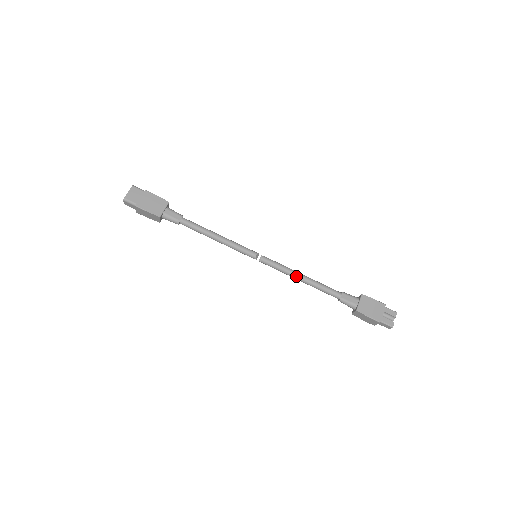
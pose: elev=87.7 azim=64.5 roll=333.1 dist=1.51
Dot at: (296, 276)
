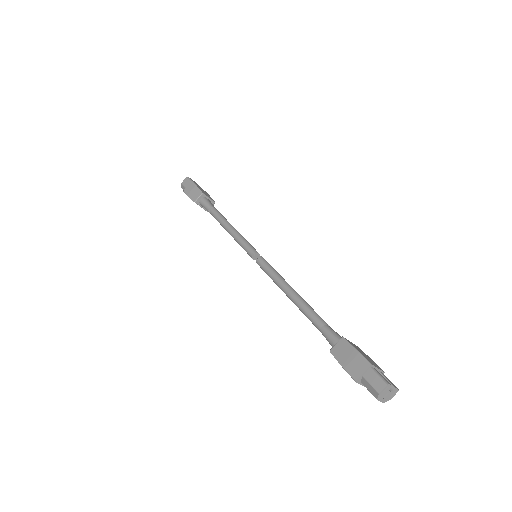
Dot at: (286, 283)
